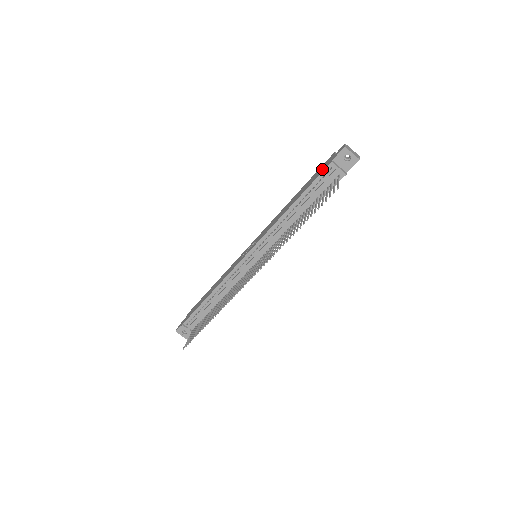
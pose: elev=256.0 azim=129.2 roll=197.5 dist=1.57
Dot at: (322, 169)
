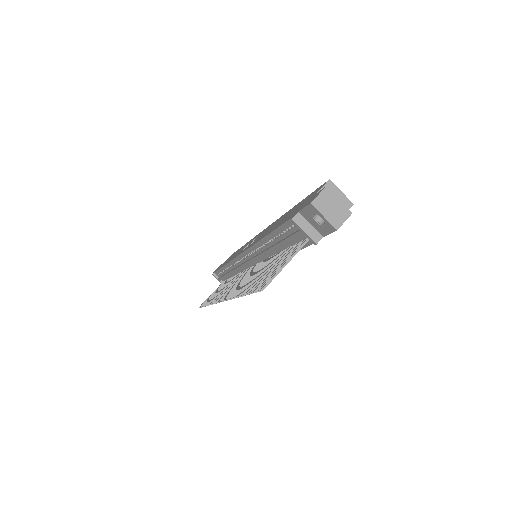
Dot at: occluded
